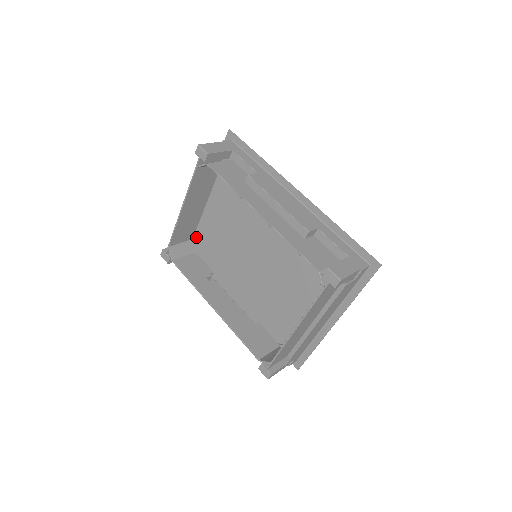
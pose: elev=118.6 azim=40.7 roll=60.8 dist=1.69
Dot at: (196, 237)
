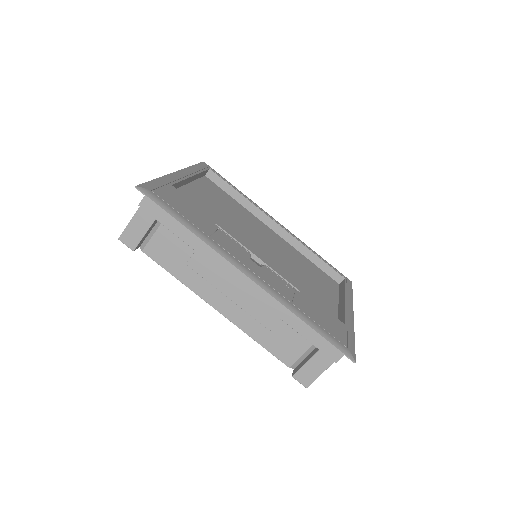
Dot at: occluded
